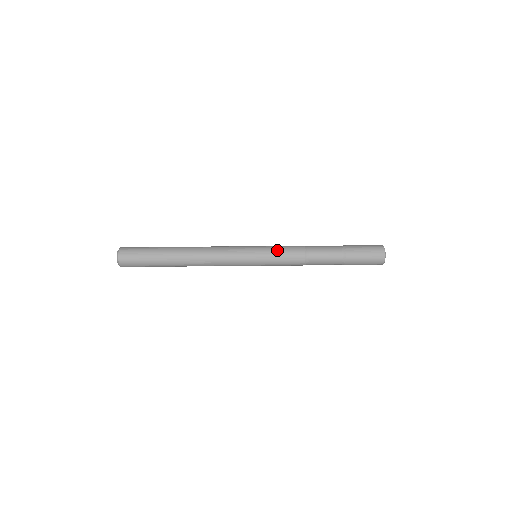
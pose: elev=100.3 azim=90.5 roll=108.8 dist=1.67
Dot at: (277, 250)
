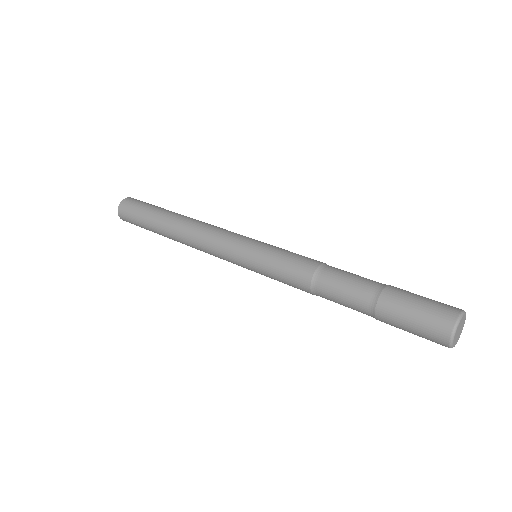
Dot at: occluded
